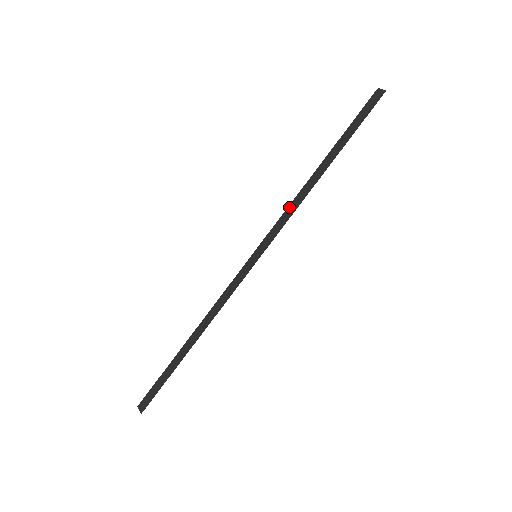
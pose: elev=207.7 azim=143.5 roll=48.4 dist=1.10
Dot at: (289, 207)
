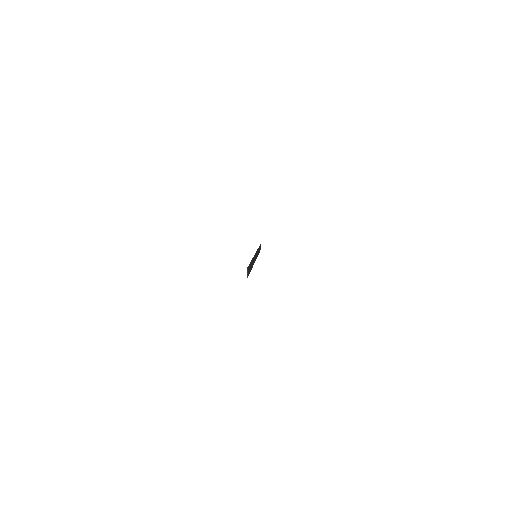
Dot at: occluded
